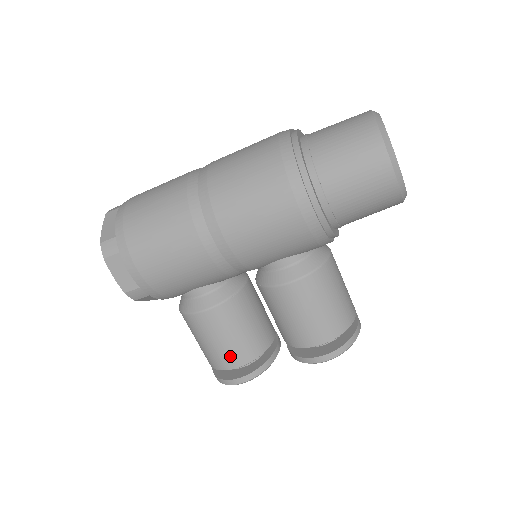
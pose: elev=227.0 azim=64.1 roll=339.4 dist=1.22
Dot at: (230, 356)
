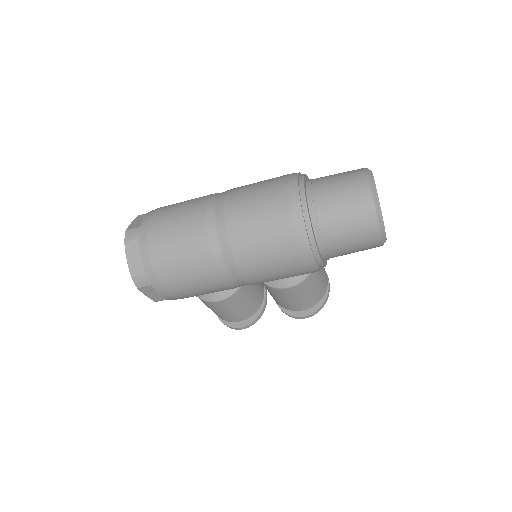
Dot at: (236, 317)
